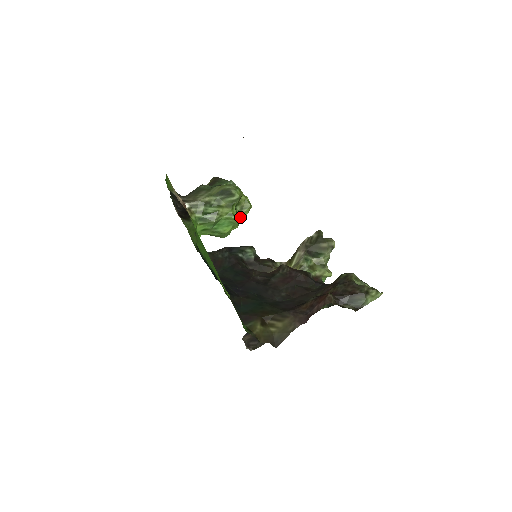
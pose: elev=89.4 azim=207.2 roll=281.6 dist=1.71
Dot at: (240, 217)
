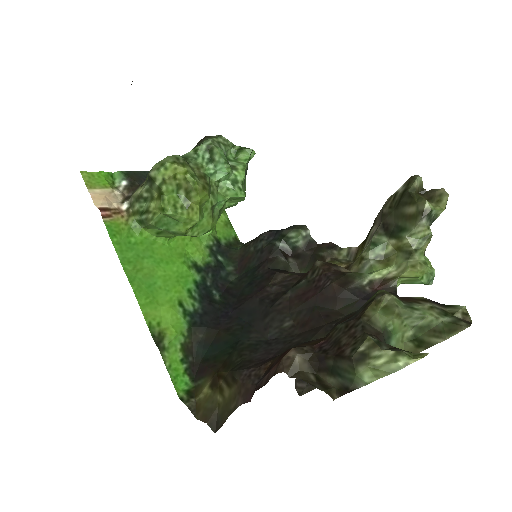
Dot at: (193, 205)
